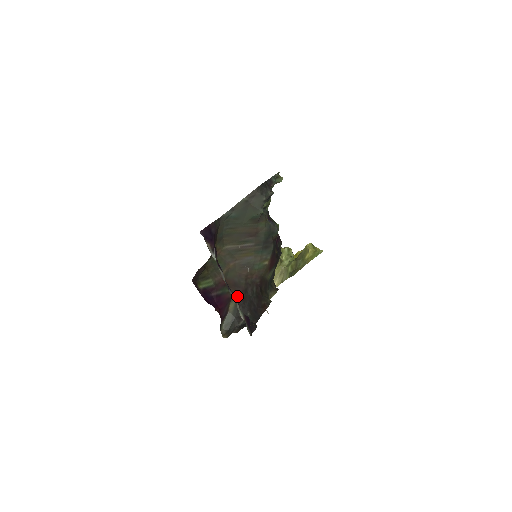
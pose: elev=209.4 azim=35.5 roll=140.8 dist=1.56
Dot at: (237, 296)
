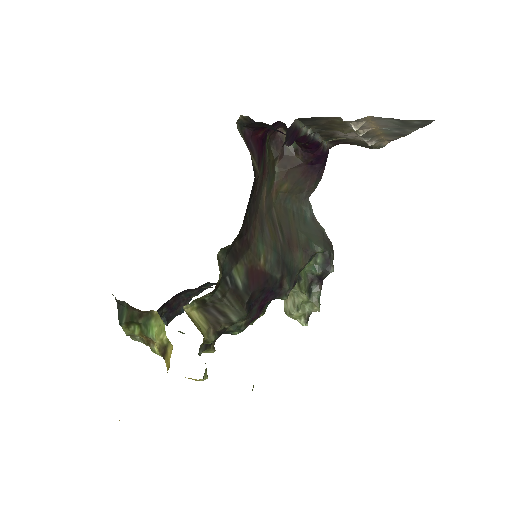
Dot at: (257, 179)
